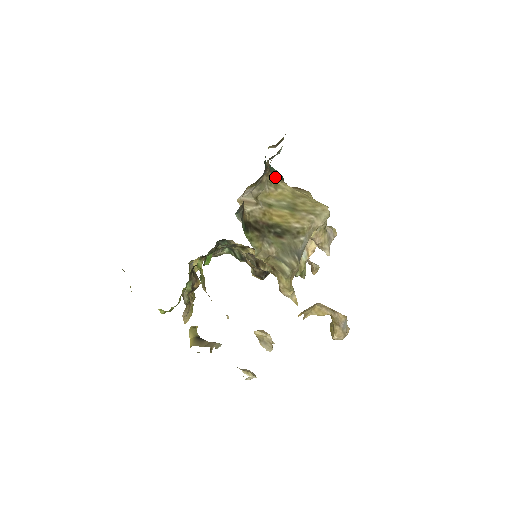
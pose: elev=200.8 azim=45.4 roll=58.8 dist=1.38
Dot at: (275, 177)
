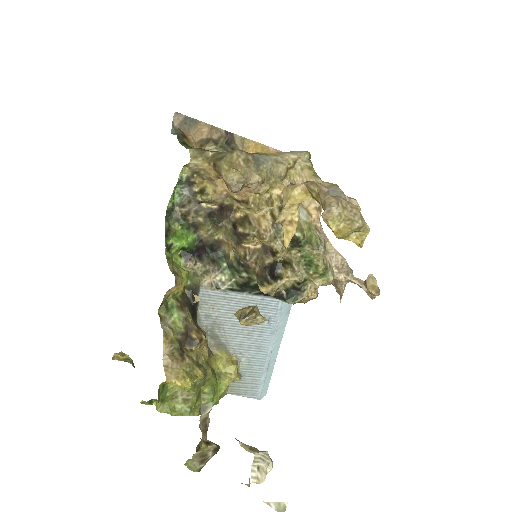
Dot at: occluded
